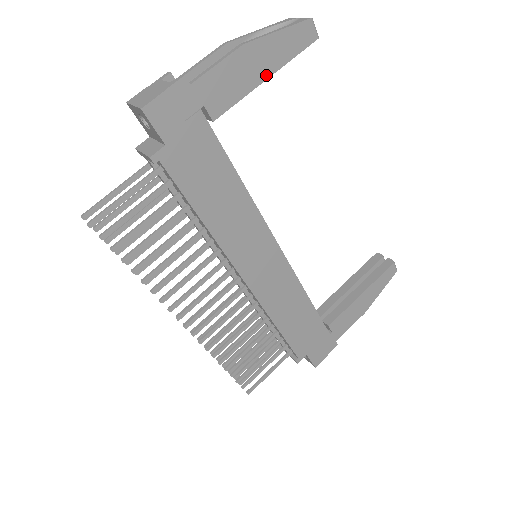
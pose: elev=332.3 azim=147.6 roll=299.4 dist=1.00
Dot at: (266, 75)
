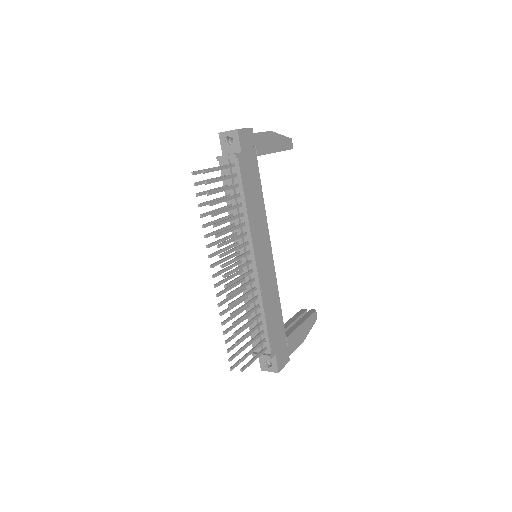
Dot at: (276, 150)
